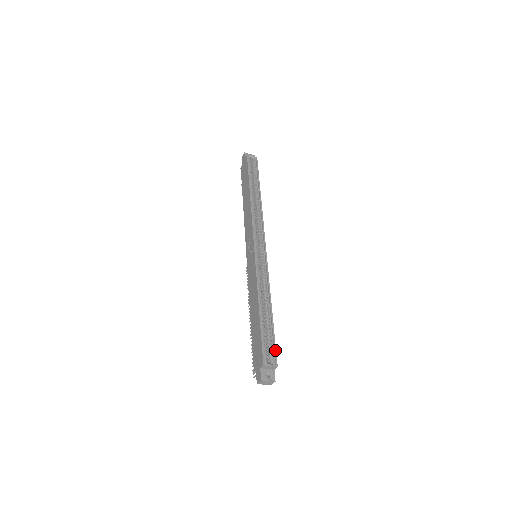
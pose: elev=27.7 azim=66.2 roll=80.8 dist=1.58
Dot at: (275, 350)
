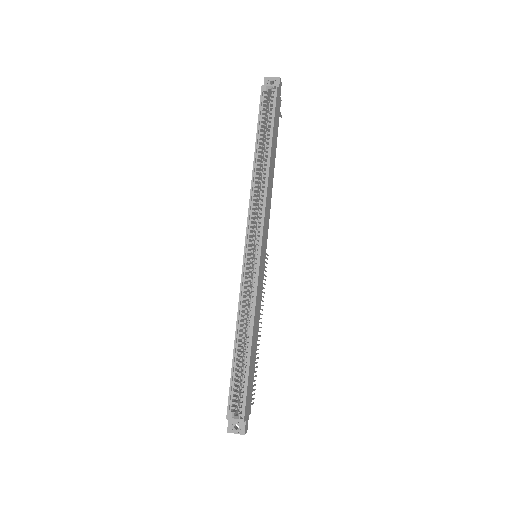
Dot at: (245, 400)
